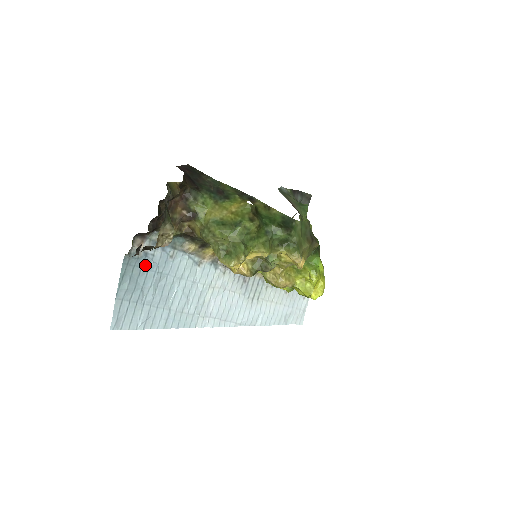
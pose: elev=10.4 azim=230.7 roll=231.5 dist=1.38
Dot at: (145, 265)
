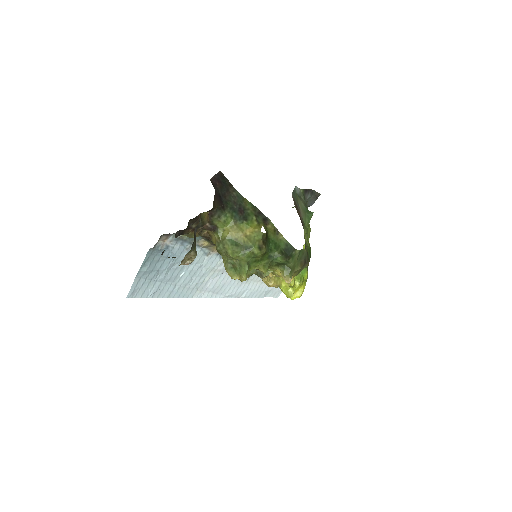
Dot at: (165, 254)
